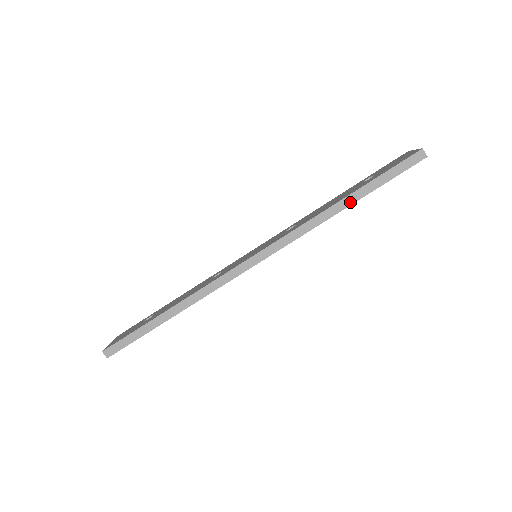
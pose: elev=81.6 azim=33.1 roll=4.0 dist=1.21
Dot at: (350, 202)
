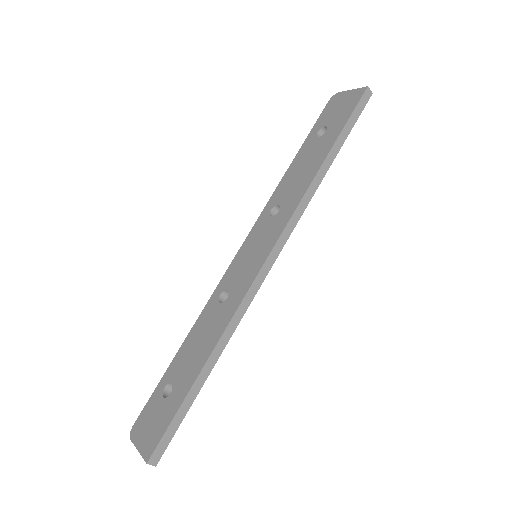
Dot at: (331, 160)
